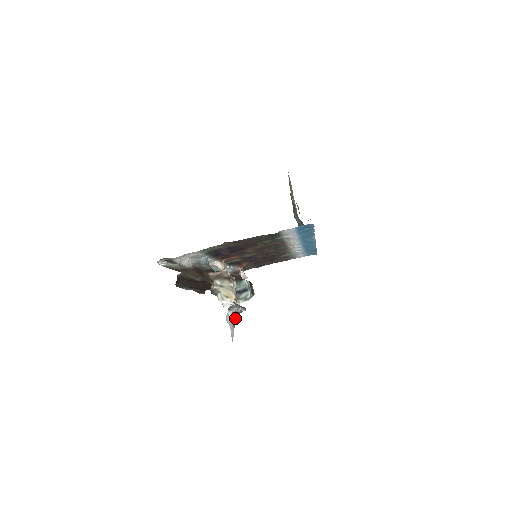
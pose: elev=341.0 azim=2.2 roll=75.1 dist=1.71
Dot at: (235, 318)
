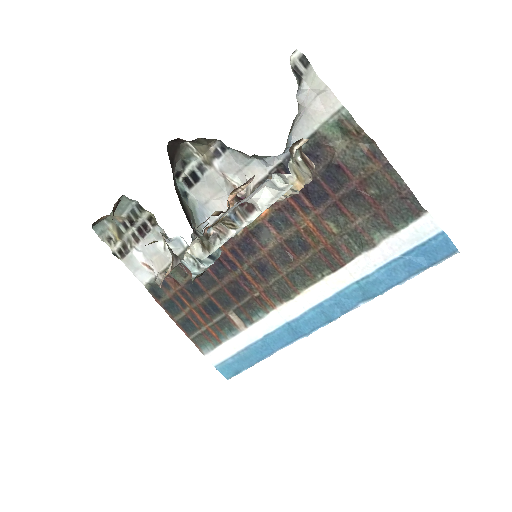
Dot at: (204, 233)
